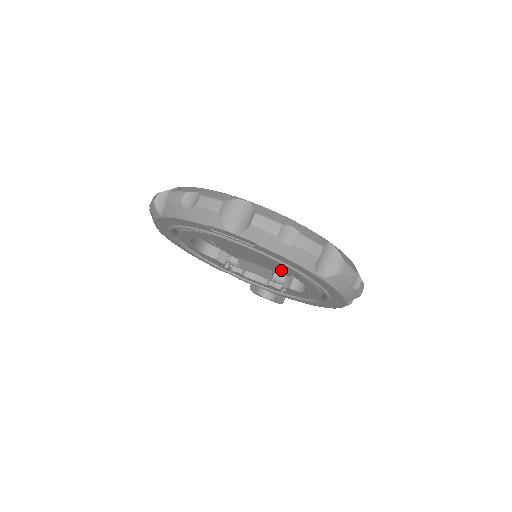
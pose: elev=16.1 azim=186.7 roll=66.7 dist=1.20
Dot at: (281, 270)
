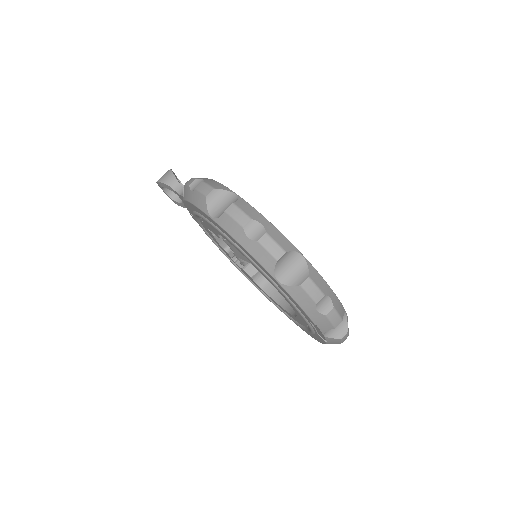
Dot at: occluded
